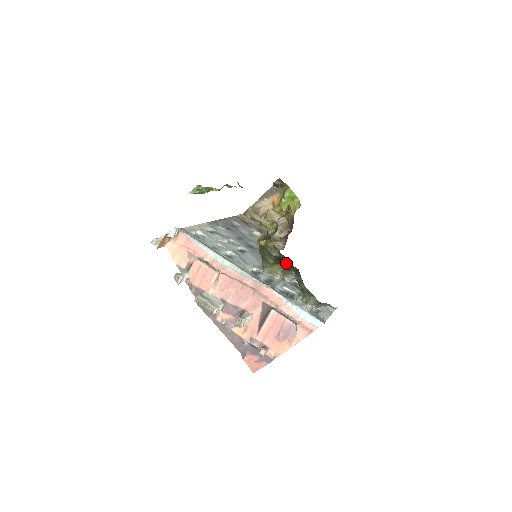
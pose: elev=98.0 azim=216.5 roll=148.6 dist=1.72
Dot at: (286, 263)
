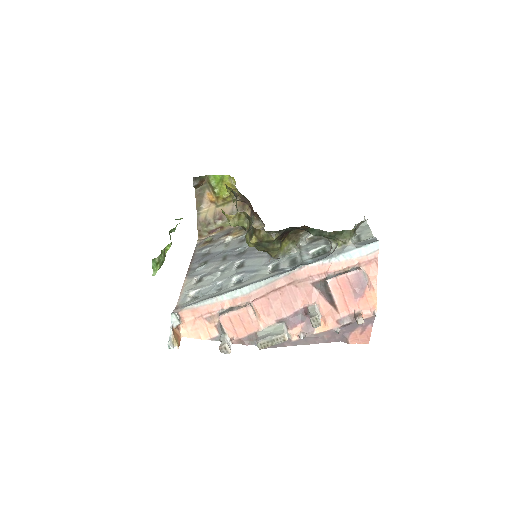
Dot at: occluded
